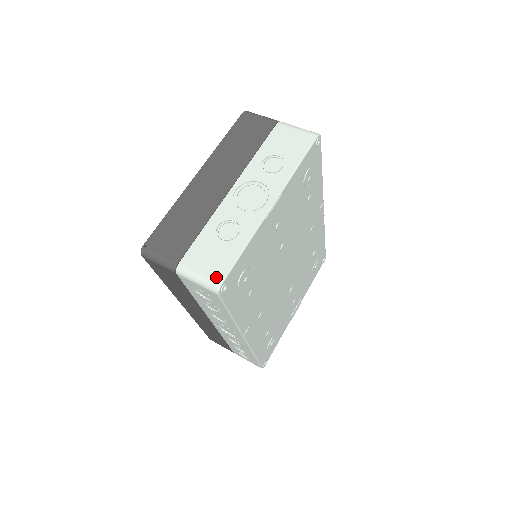
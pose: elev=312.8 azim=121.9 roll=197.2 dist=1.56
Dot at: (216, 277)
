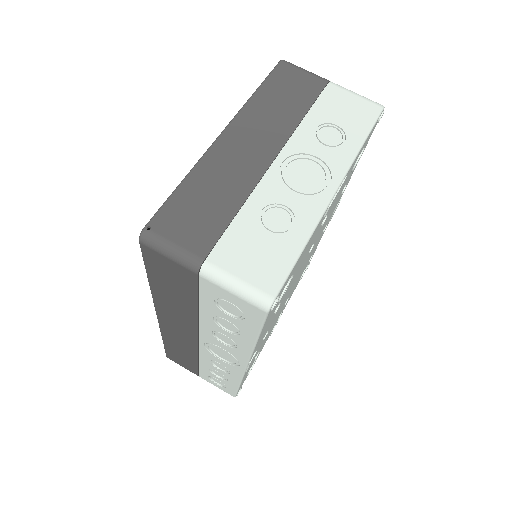
Dot at: (267, 286)
